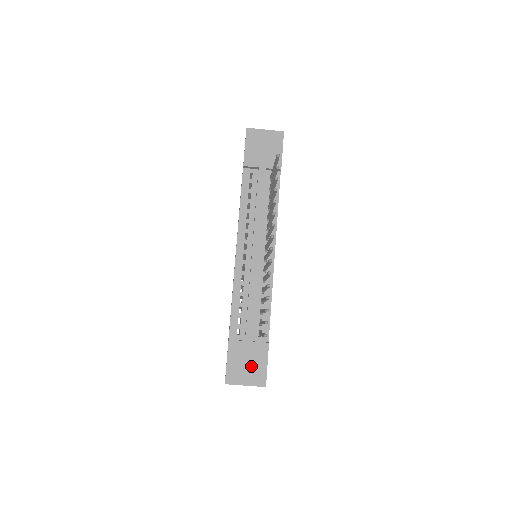
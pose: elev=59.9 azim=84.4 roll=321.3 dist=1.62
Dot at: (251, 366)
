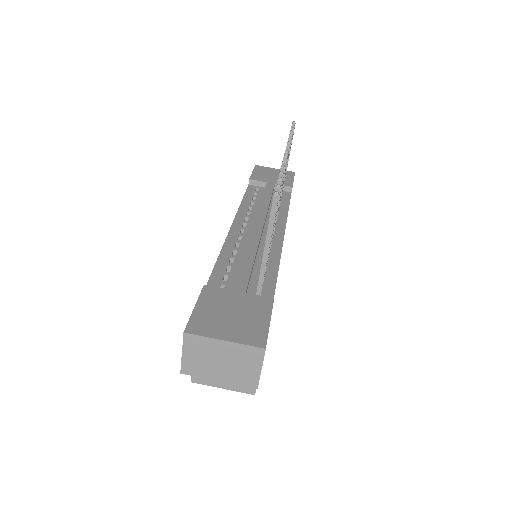
Dot at: (239, 318)
